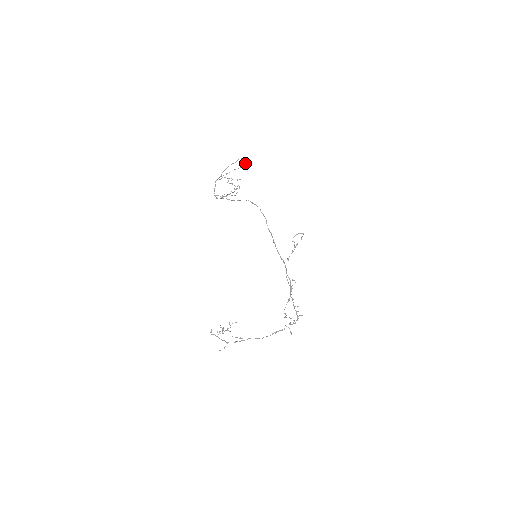
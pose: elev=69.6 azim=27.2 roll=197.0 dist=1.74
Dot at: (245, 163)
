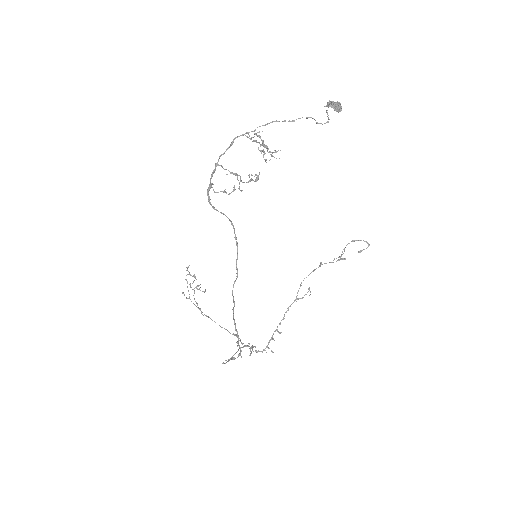
Dot at: (338, 107)
